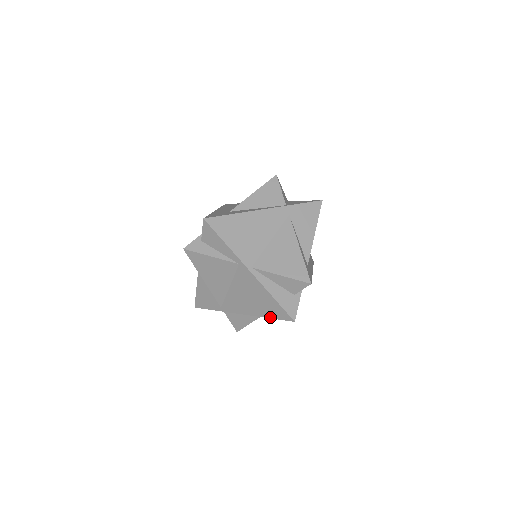
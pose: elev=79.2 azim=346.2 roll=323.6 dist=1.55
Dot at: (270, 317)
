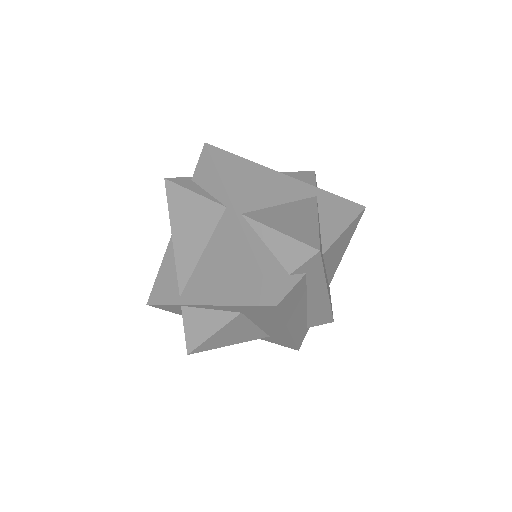
Dot at: (242, 303)
